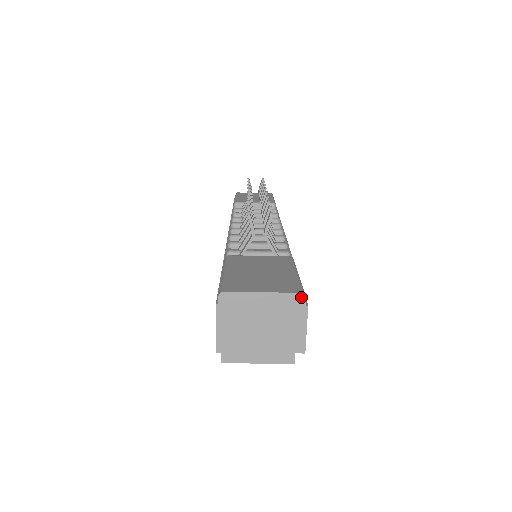
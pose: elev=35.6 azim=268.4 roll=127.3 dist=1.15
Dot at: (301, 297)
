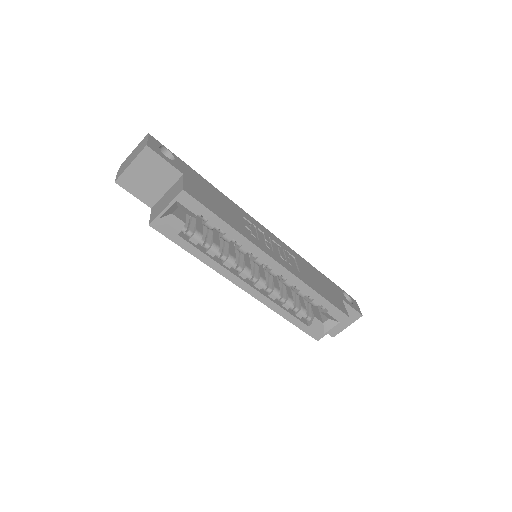
Dot at: (147, 135)
